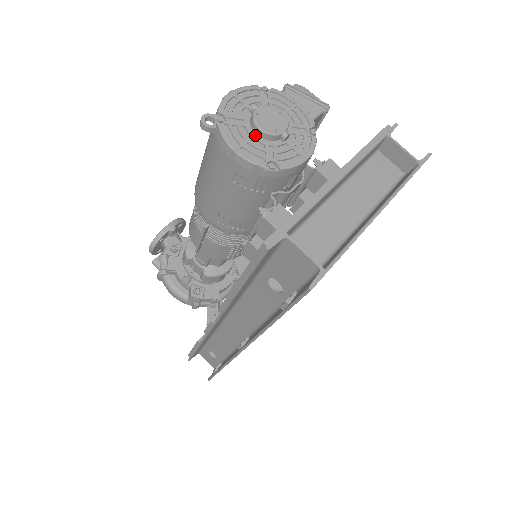
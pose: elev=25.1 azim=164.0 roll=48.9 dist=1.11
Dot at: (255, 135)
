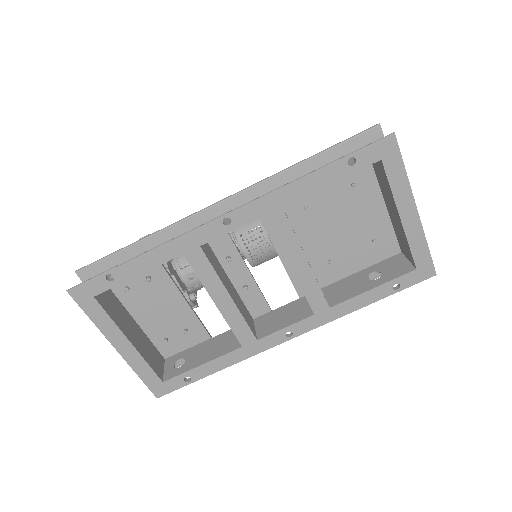
Dot at: occluded
